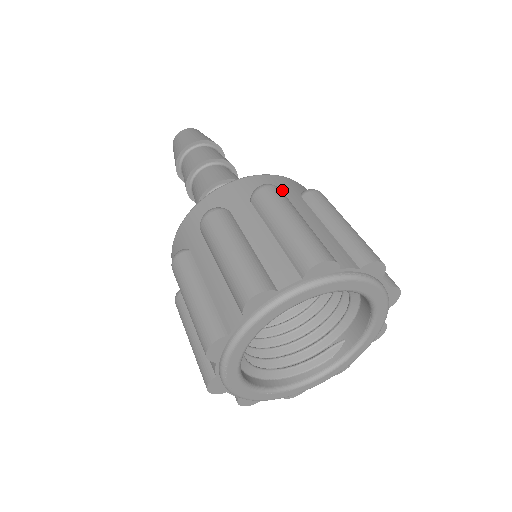
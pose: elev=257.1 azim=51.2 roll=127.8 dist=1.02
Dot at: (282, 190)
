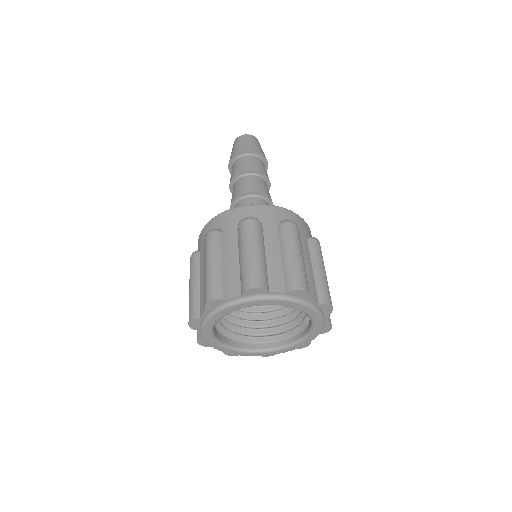
Dot at: (225, 228)
